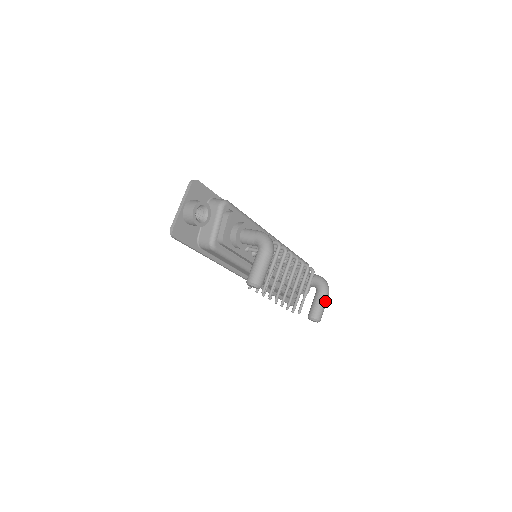
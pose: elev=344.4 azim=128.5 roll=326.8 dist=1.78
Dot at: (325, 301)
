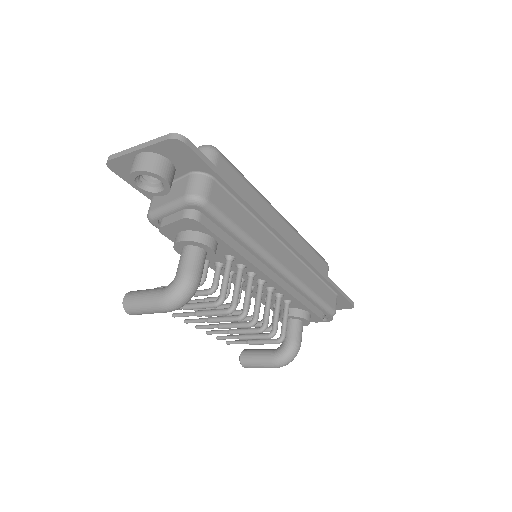
Dot at: (266, 366)
